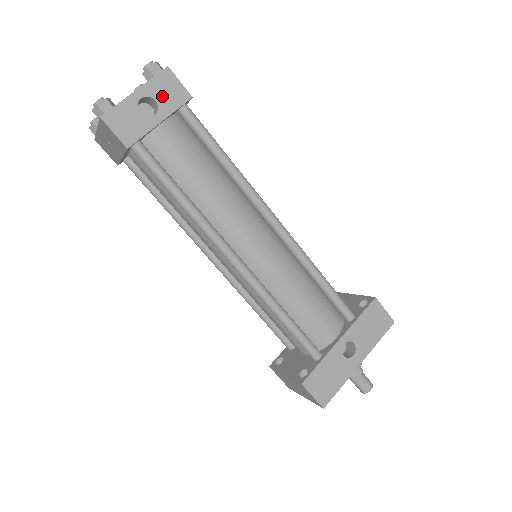
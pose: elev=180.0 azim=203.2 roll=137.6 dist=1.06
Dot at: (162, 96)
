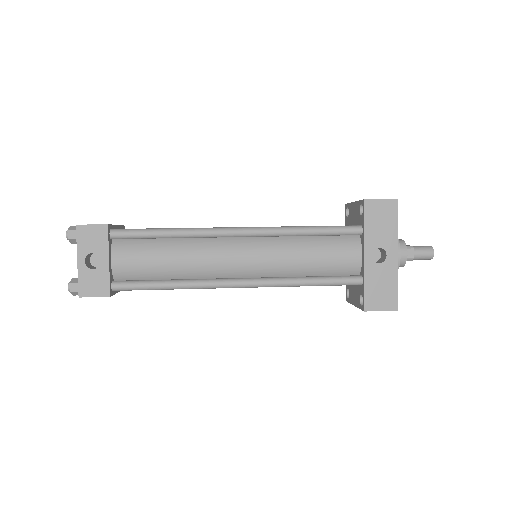
Dot at: (93, 246)
